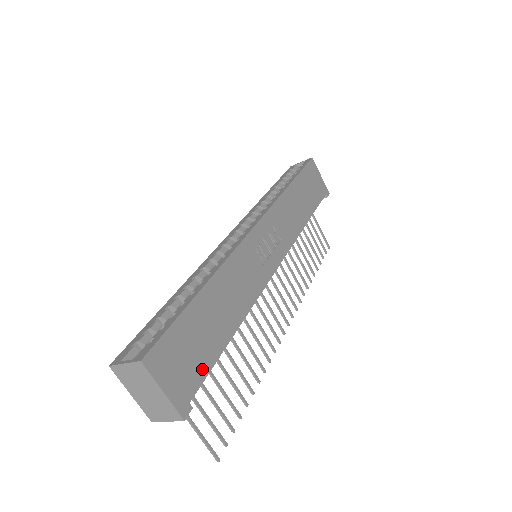
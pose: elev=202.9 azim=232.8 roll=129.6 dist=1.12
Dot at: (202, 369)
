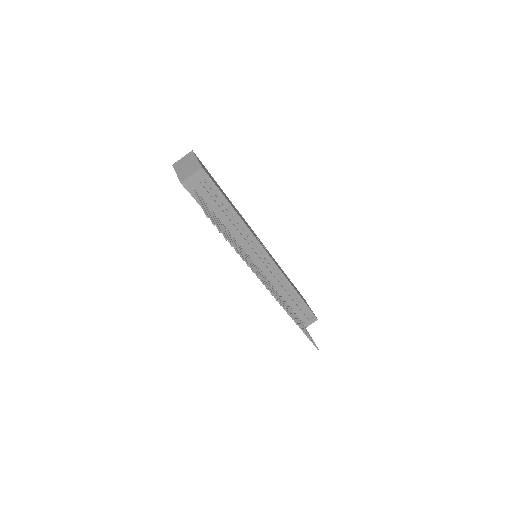
Dot at: (215, 184)
